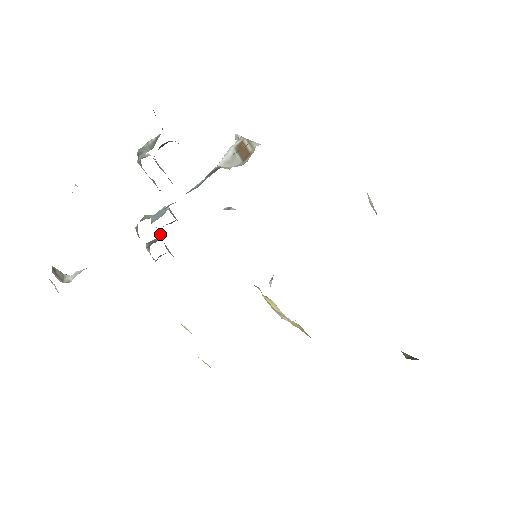
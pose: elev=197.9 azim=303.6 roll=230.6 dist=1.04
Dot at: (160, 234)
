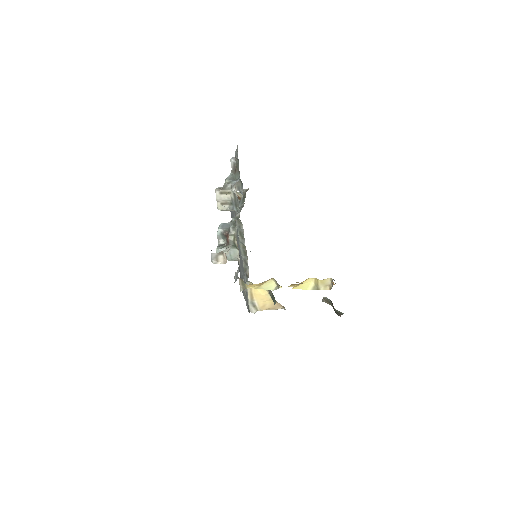
Dot at: (222, 241)
